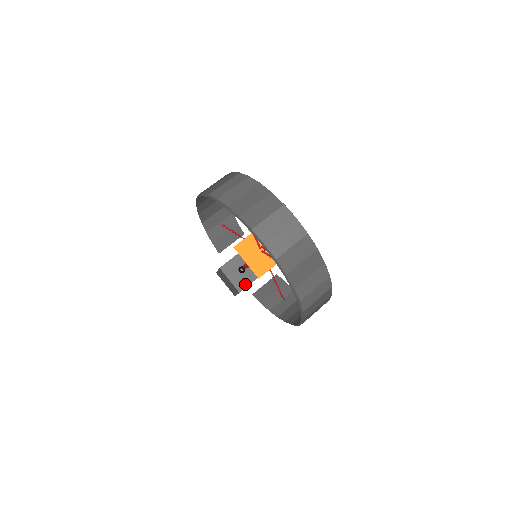
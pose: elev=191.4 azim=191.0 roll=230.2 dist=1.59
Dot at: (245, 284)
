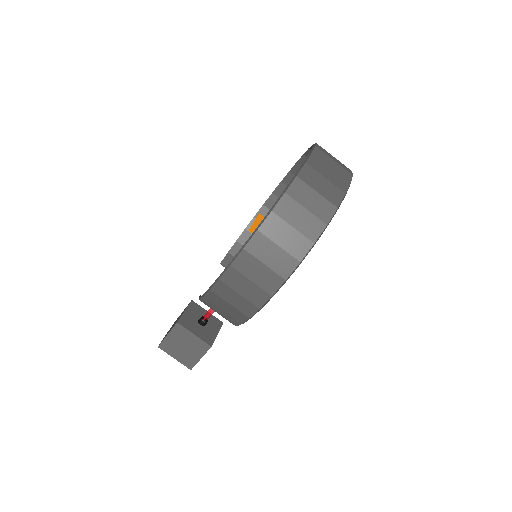
Dot at: (190, 327)
